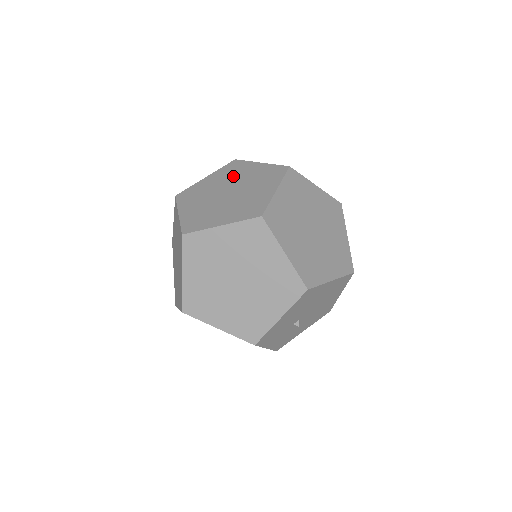
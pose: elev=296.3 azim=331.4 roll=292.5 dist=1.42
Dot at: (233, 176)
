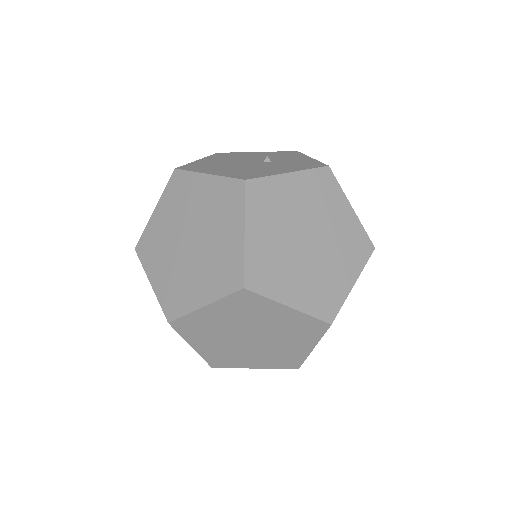
Dot at: (320, 207)
